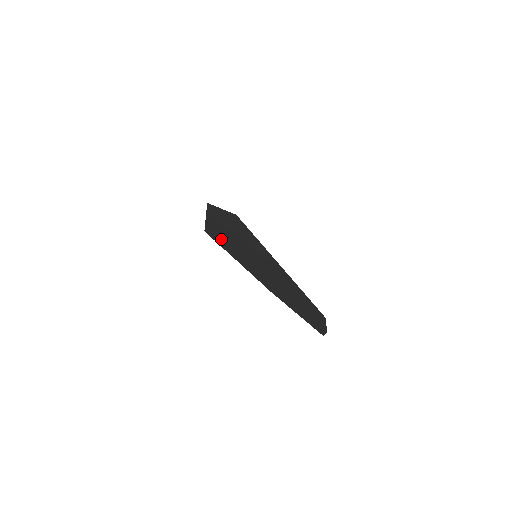
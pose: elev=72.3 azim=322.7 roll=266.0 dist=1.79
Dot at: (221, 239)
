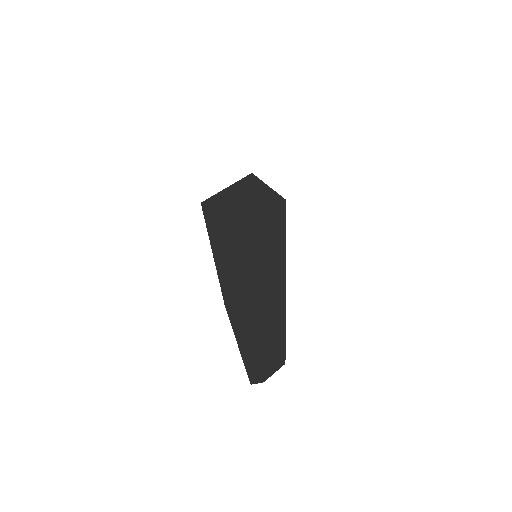
Dot at: (219, 220)
